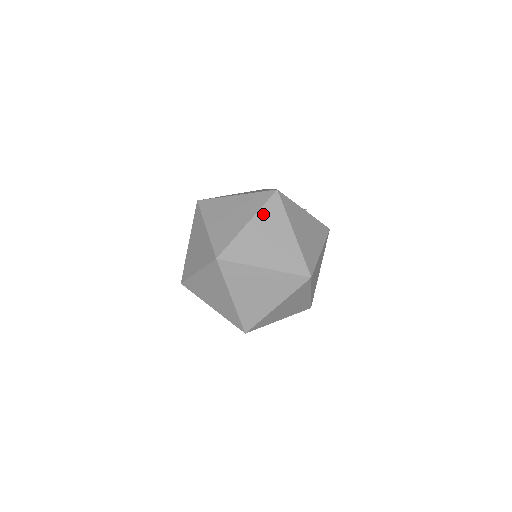
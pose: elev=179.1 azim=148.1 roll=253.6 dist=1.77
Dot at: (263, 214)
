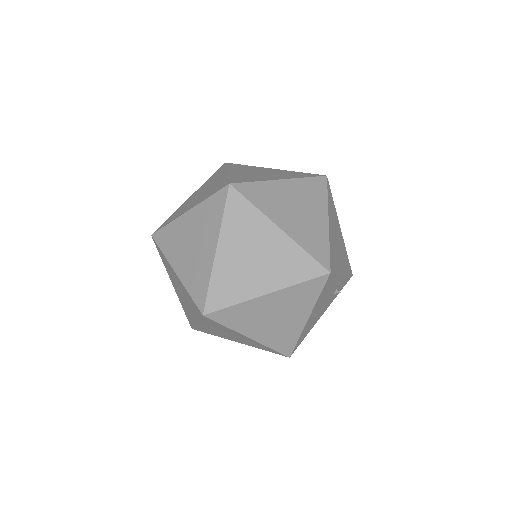
Dot at: (233, 168)
